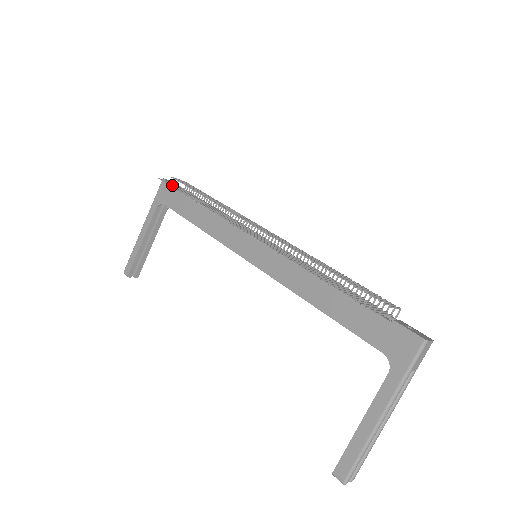
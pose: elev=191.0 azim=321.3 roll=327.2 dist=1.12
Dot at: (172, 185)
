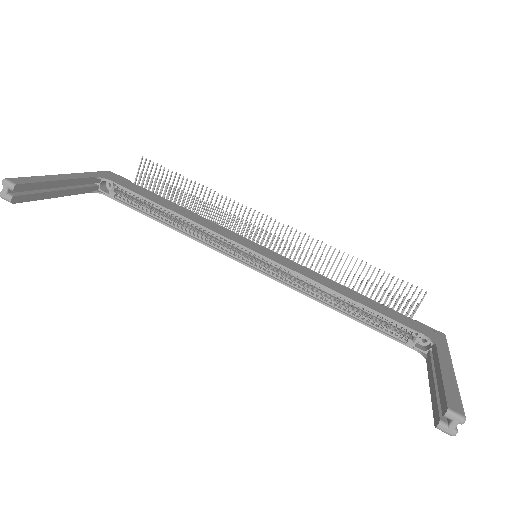
Dot at: occluded
